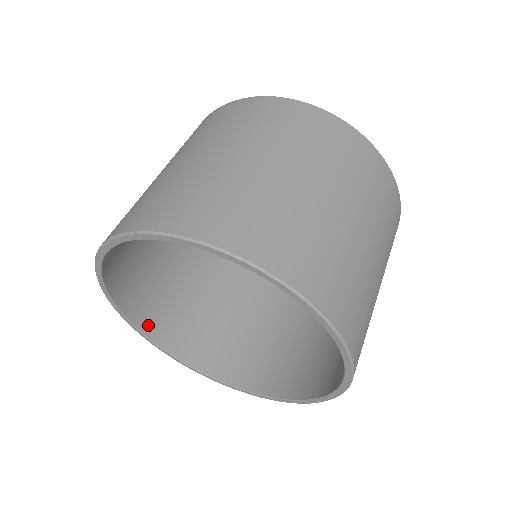
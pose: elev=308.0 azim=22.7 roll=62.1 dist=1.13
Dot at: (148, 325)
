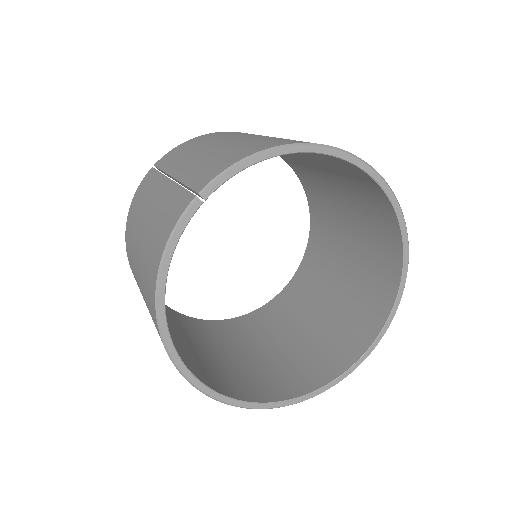
Dot at: (222, 389)
